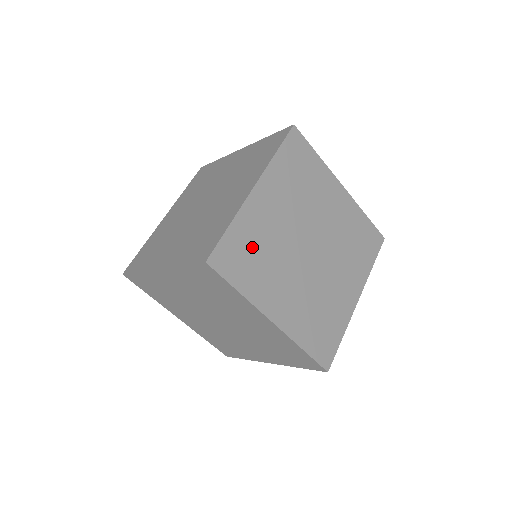
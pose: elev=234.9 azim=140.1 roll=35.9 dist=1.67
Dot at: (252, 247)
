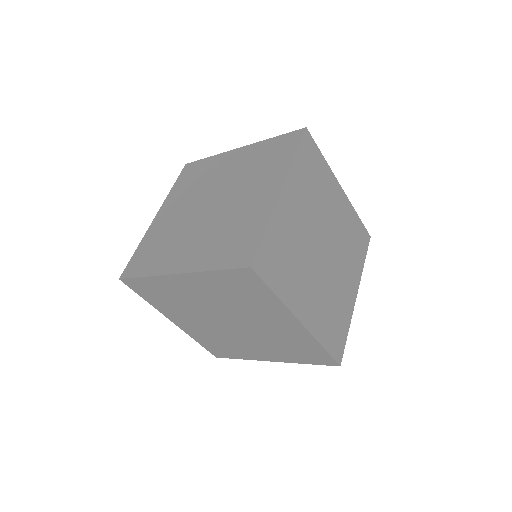
Dot at: (283, 250)
